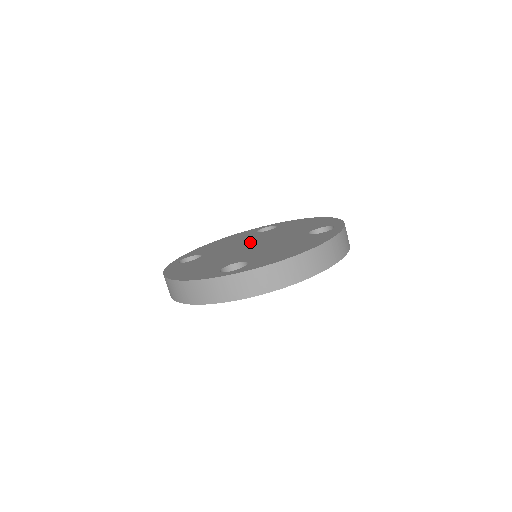
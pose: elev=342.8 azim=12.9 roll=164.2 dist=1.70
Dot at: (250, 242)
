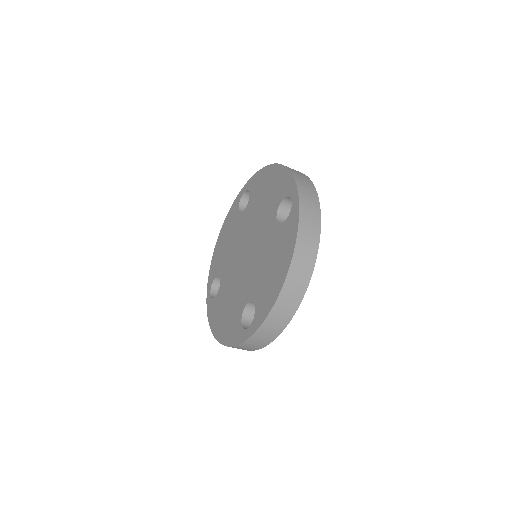
Dot at: (242, 245)
